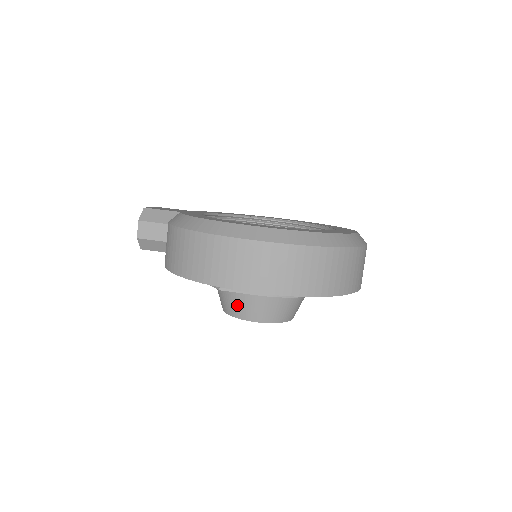
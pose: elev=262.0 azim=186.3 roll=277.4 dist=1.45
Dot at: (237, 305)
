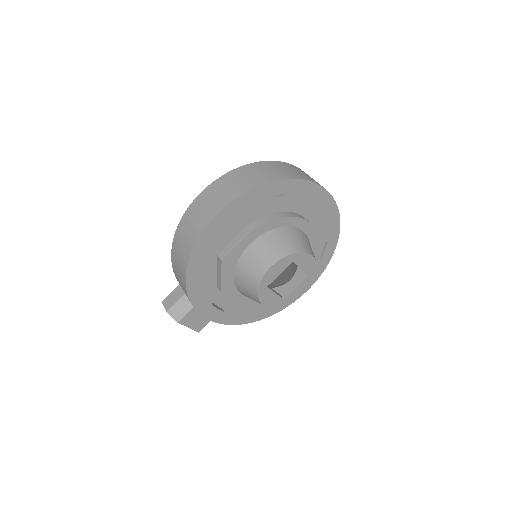
Dot at: (251, 270)
